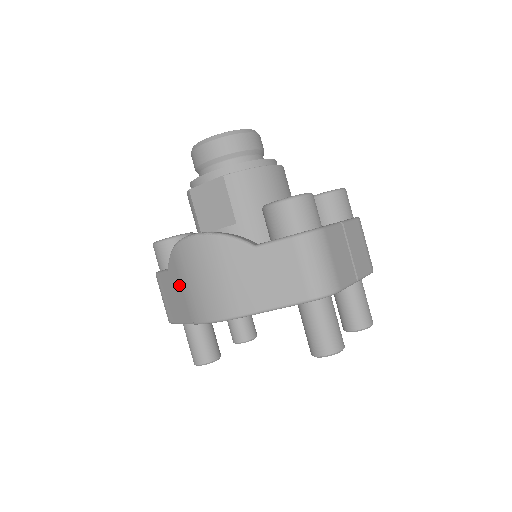
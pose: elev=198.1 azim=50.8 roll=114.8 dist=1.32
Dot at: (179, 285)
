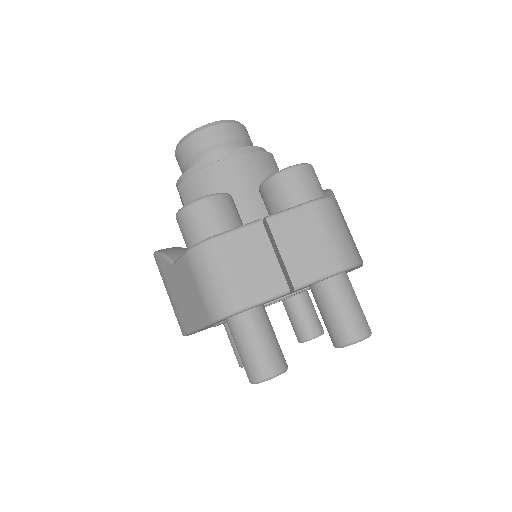
Dot at: occluded
